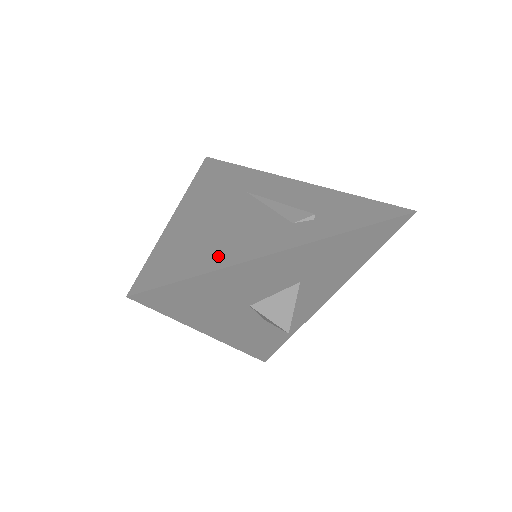
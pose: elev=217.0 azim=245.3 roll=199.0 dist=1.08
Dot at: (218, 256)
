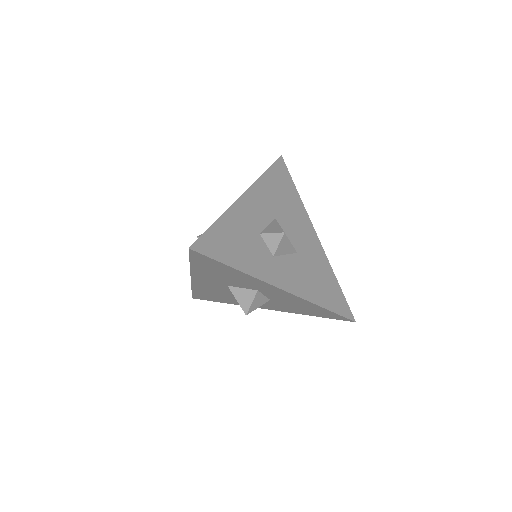
Dot at: occluded
